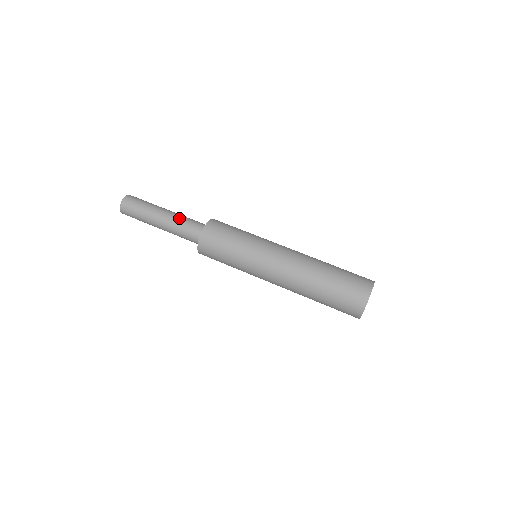
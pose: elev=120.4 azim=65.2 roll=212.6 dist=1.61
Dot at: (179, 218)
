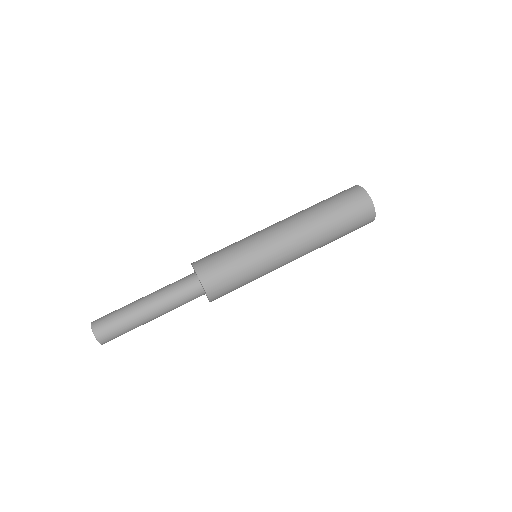
Dot at: (169, 303)
